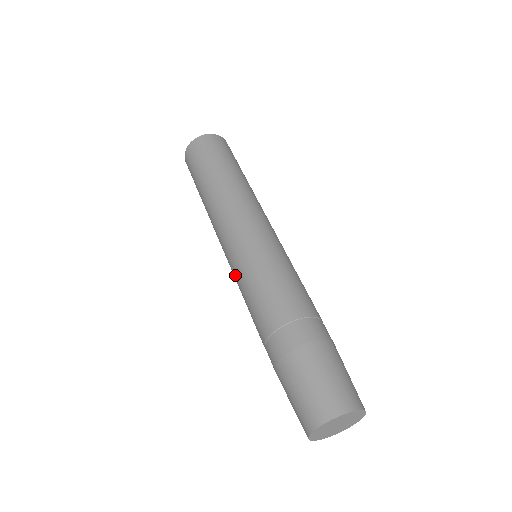
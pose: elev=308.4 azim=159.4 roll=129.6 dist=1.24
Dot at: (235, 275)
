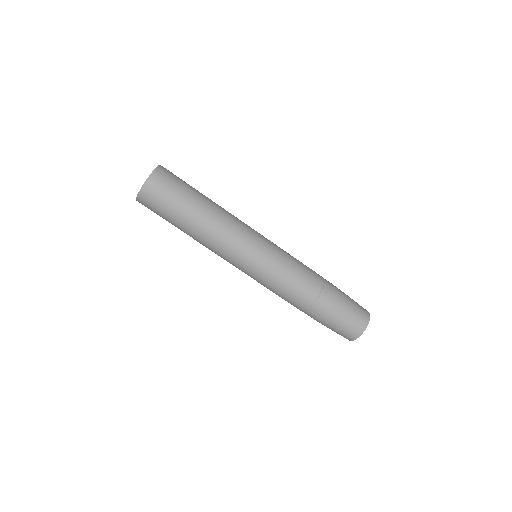
Dot at: (262, 275)
